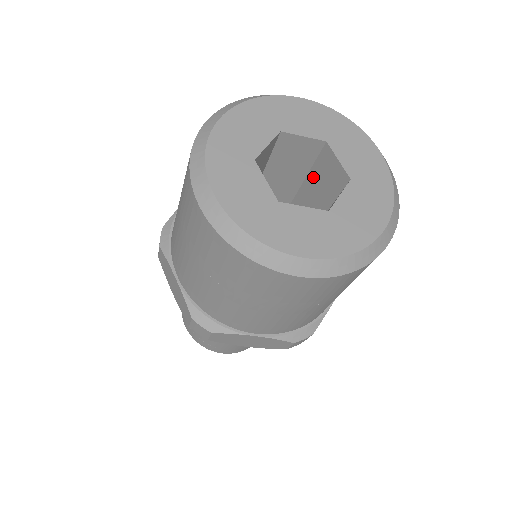
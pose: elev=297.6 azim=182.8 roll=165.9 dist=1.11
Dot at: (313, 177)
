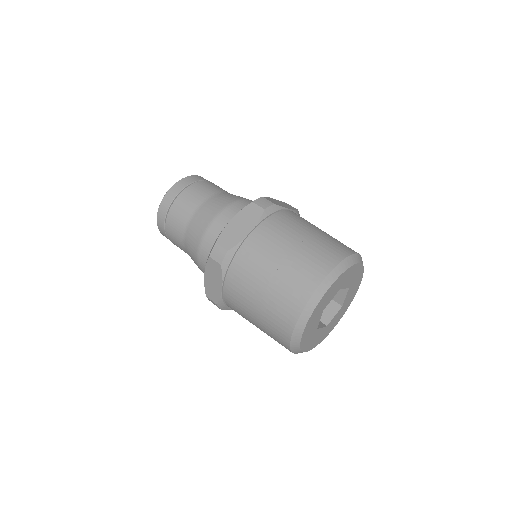
Dot at: occluded
